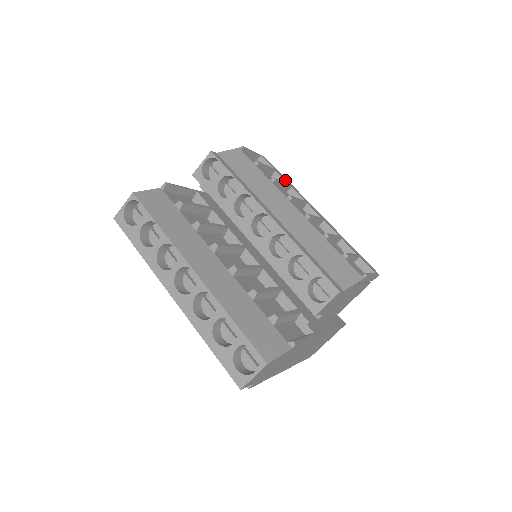
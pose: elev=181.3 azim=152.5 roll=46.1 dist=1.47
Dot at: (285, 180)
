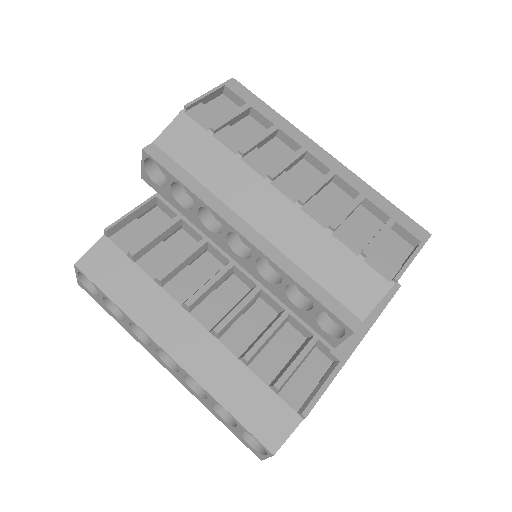
Dot at: (268, 118)
